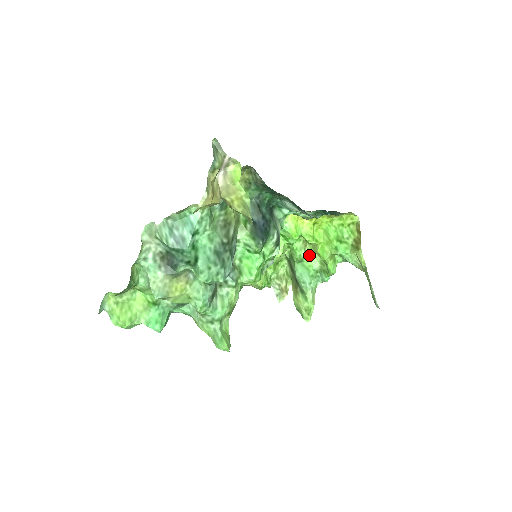
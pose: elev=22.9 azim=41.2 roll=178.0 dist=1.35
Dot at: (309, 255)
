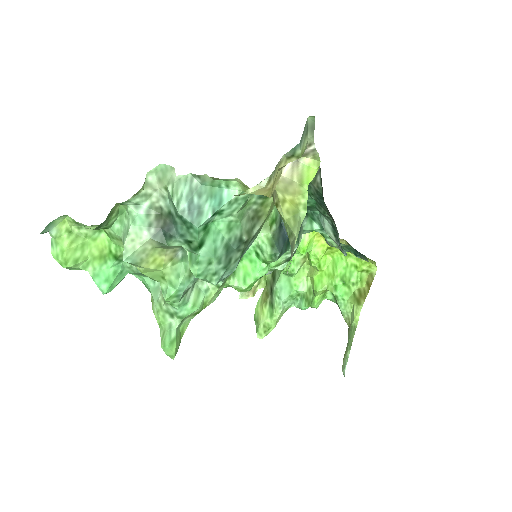
Dot at: (302, 274)
